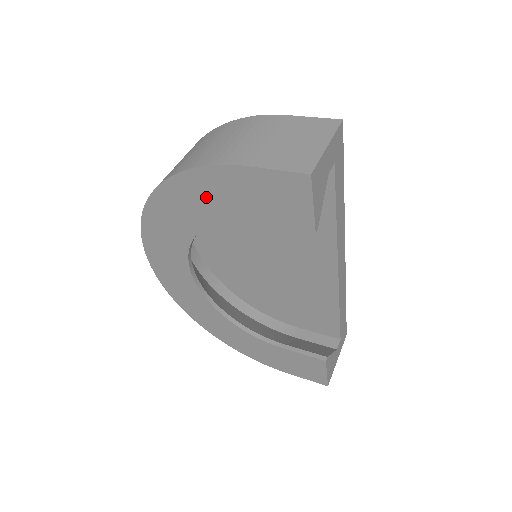
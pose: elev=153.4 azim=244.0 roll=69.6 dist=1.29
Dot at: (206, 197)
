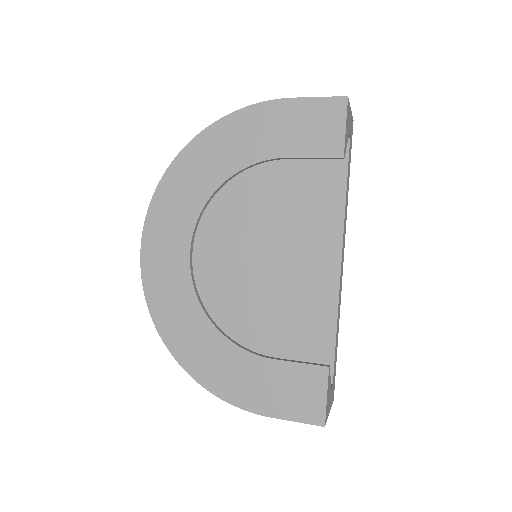
Dot at: (244, 138)
